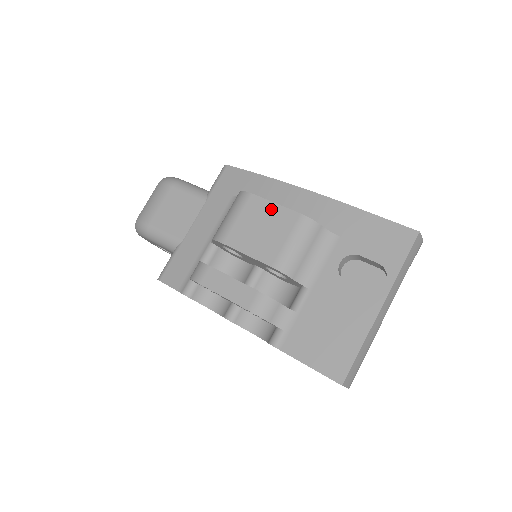
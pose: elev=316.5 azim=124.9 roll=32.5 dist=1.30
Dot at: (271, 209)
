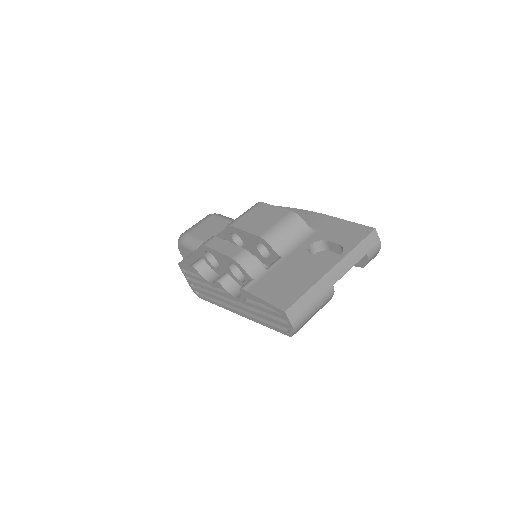
Dot at: (272, 209)
